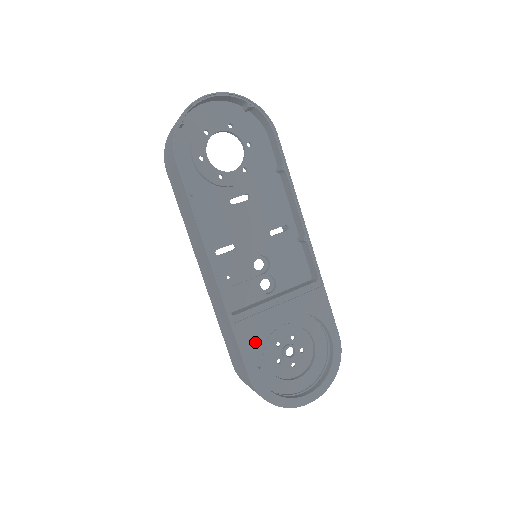
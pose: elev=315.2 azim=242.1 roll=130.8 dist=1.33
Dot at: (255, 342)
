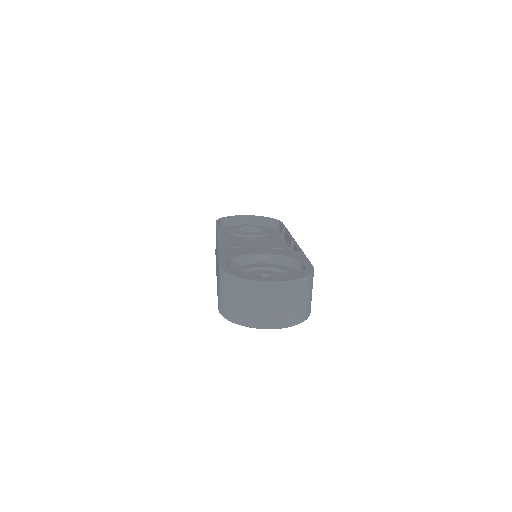
Dot at: (233, 257)
